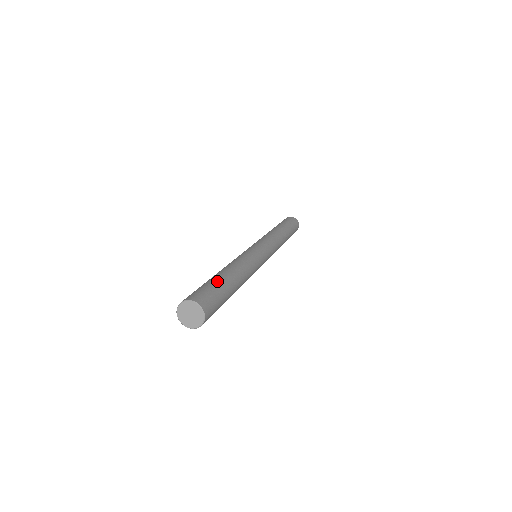
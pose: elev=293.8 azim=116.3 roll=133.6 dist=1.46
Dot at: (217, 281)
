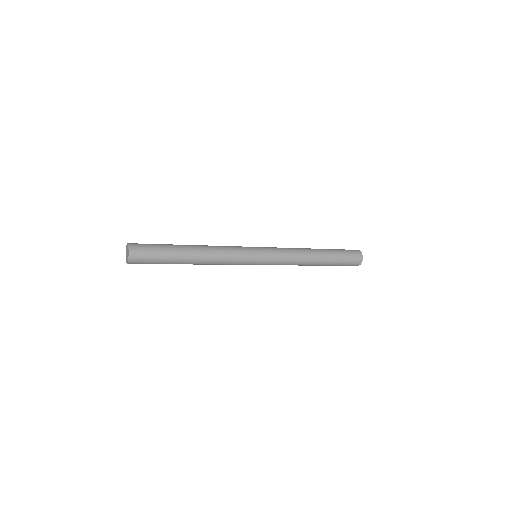
Dot at: (169, 248)
